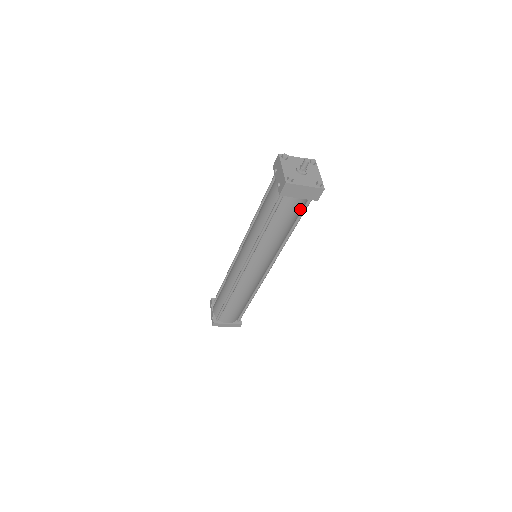
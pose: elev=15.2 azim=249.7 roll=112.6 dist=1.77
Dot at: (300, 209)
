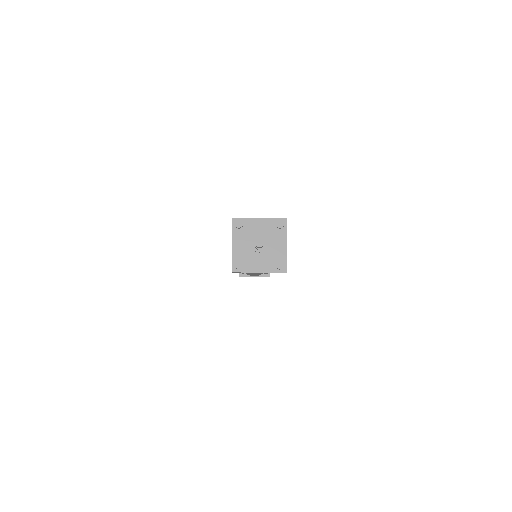
Dot at: occluded
